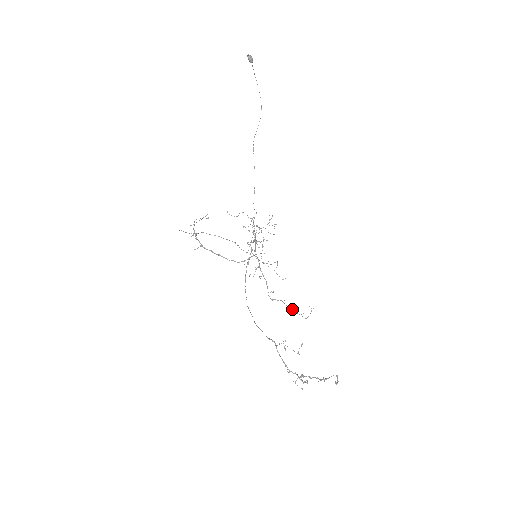
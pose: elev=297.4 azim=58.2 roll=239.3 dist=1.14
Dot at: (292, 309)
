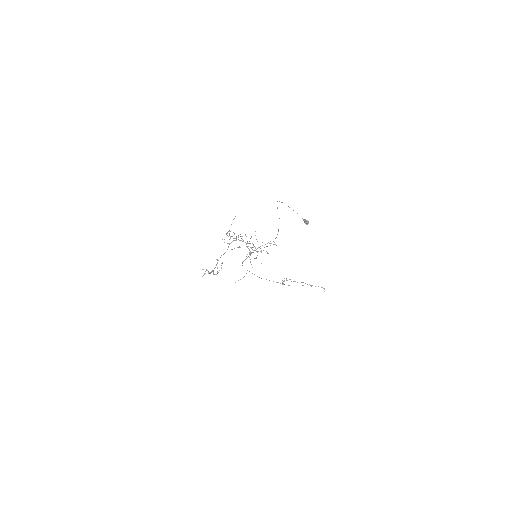
Dot at: occluded
